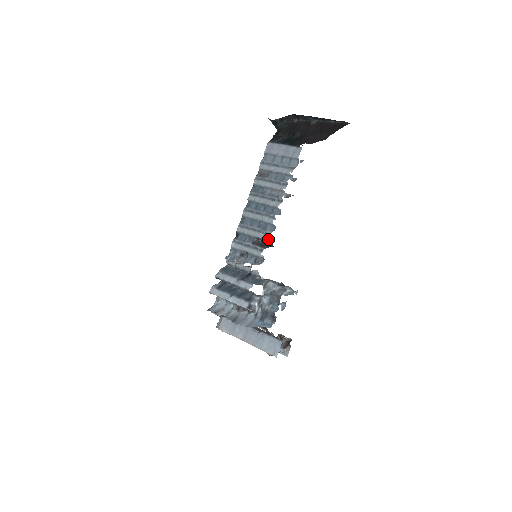
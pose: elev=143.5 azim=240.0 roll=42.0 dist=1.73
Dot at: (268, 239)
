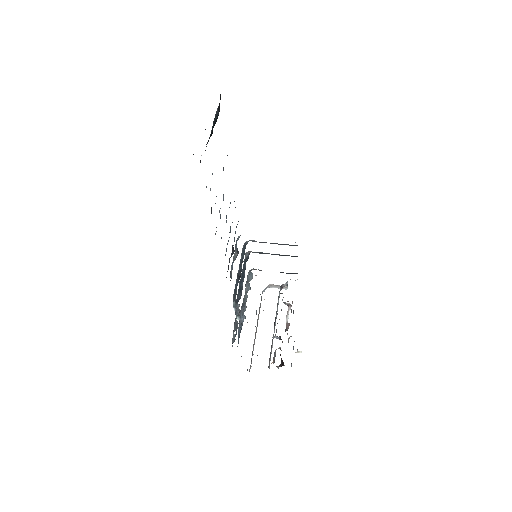
Dot at: occluded
